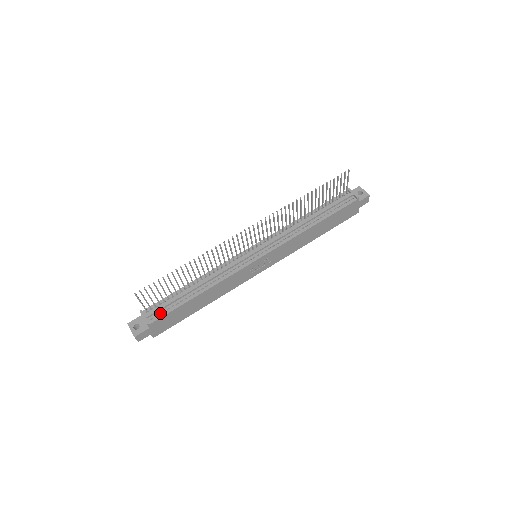
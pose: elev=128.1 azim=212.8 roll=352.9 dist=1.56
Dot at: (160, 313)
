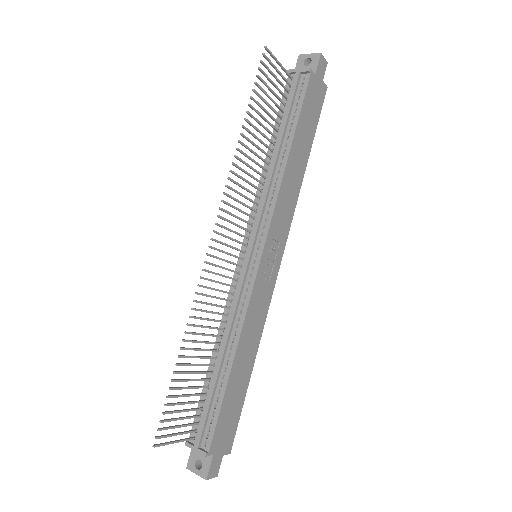
Dot at: (209, 428)
